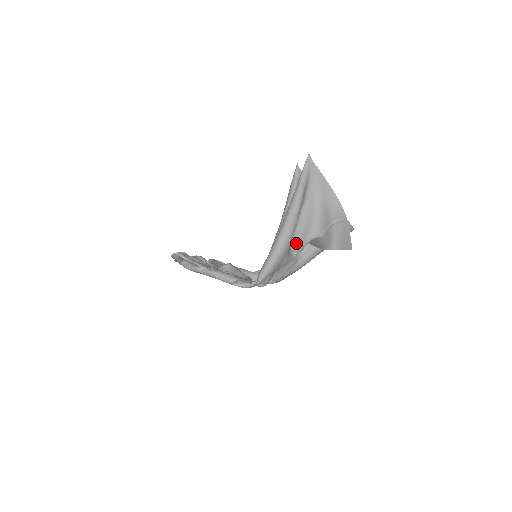
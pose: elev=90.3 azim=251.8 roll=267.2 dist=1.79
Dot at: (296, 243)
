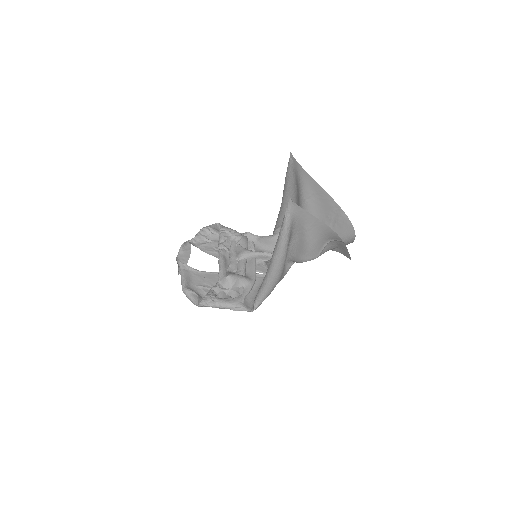
Dot at: (291, 259)
